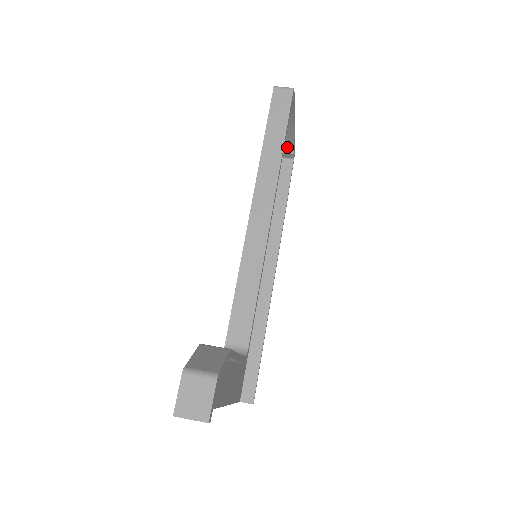
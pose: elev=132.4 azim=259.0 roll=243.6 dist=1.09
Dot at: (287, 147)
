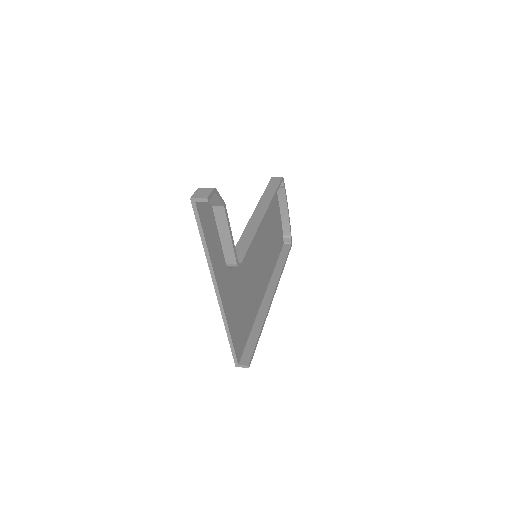
Dot at: (286, 232)
